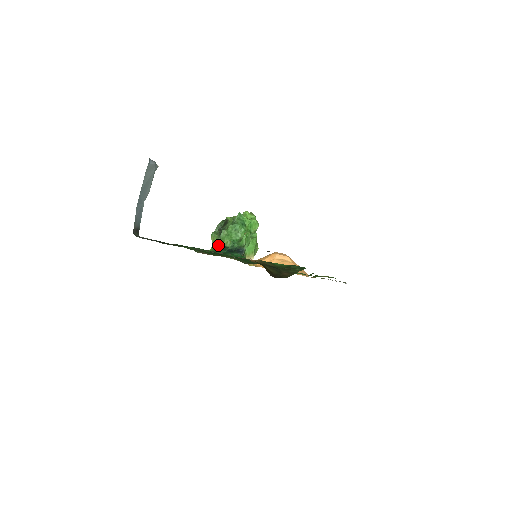
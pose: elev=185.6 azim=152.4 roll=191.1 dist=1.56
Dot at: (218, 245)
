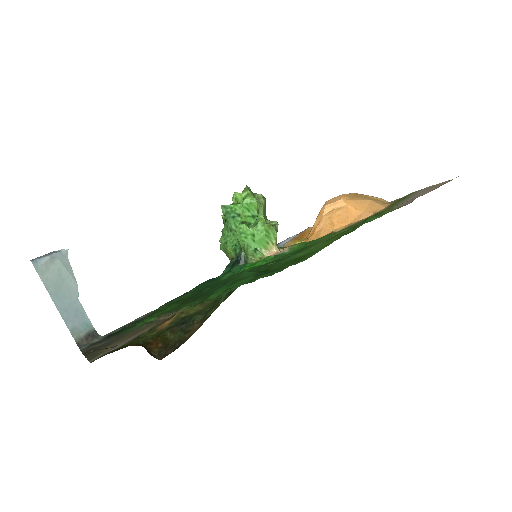
Dot at: (229, 259)
